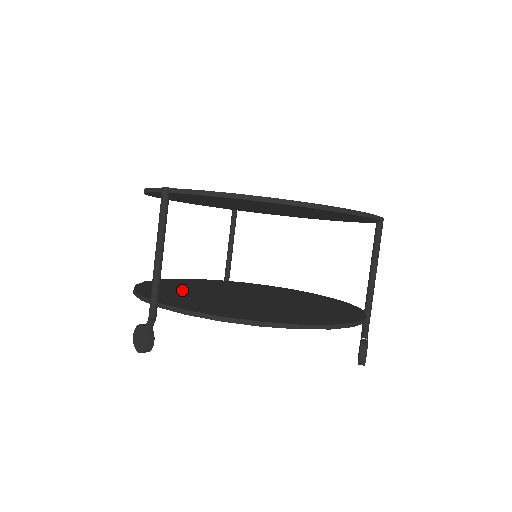
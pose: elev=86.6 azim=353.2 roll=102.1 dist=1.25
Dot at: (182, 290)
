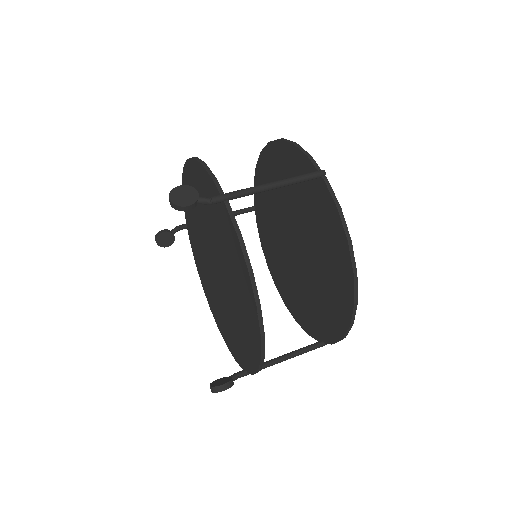
Dot at: occluded
